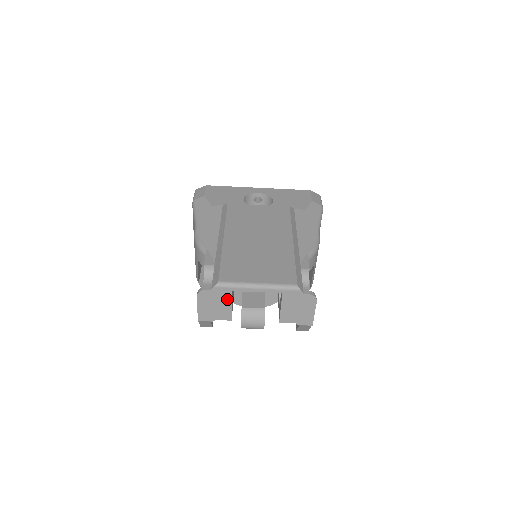
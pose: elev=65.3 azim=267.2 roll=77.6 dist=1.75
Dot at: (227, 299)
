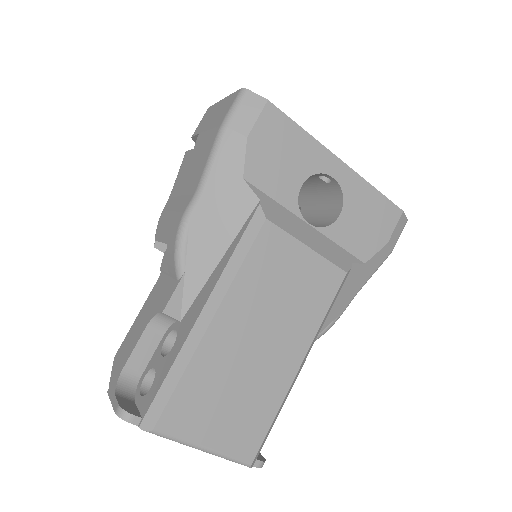
Dot at: occluded
